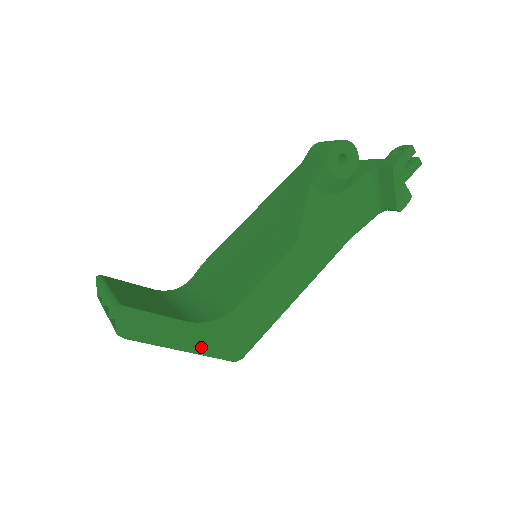
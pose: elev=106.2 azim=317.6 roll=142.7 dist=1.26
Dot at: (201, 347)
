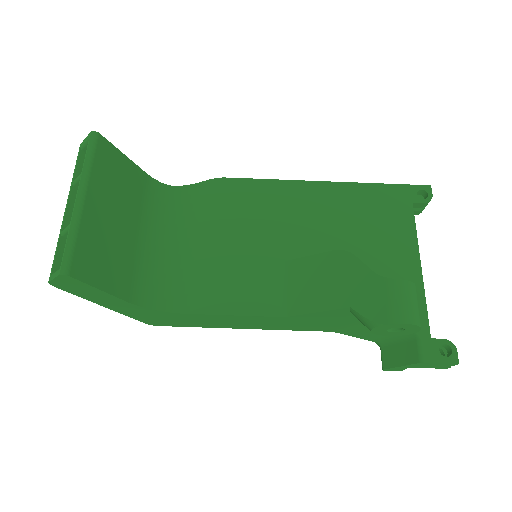
Dot at: (126, 312)
